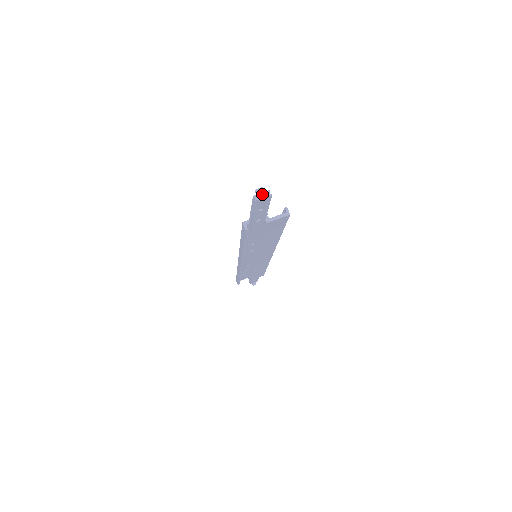
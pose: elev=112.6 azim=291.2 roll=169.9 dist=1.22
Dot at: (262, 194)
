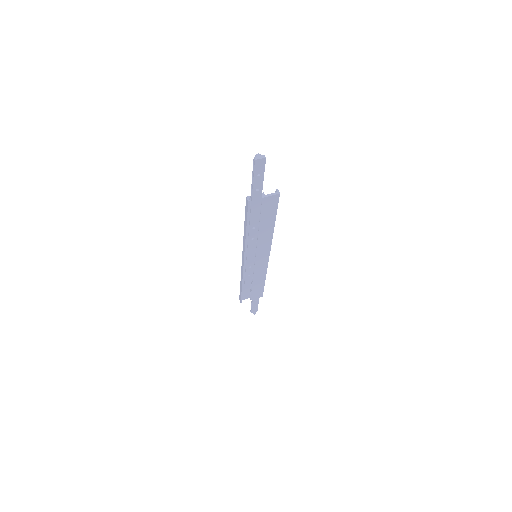
Dot at: (260, 157)
